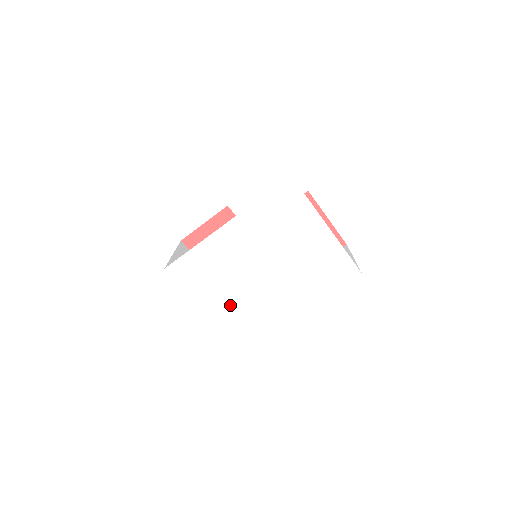
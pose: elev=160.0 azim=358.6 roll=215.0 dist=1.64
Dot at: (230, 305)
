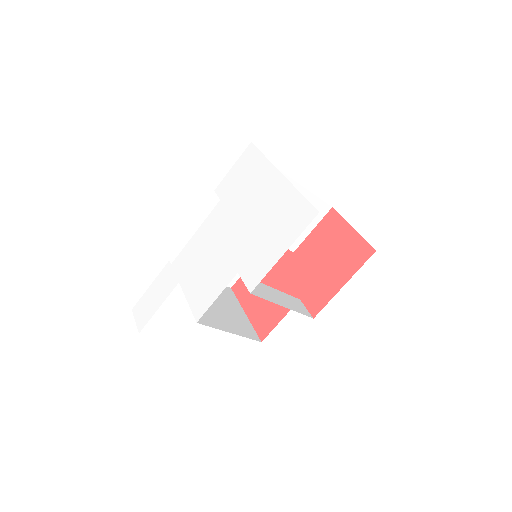
Dot at: (207, 287)
